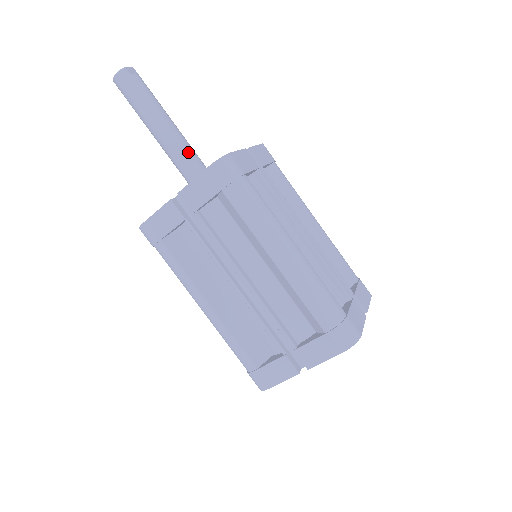
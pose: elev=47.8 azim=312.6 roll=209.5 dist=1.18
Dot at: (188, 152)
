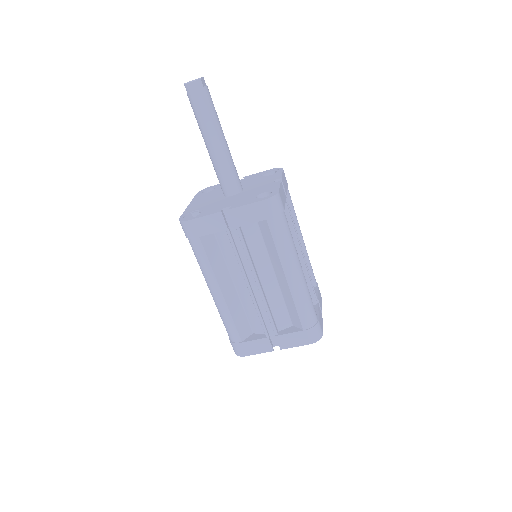
Dot at: (232, 166)
